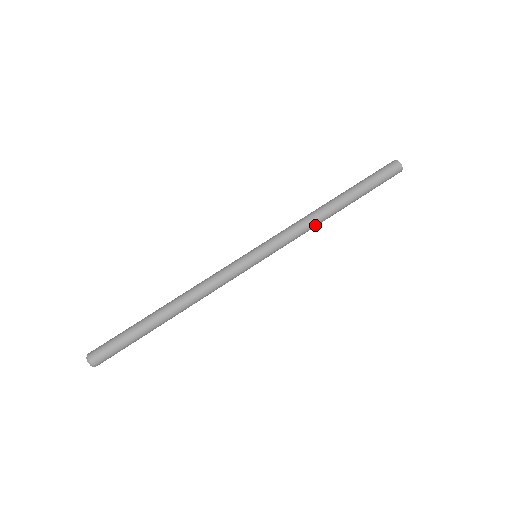
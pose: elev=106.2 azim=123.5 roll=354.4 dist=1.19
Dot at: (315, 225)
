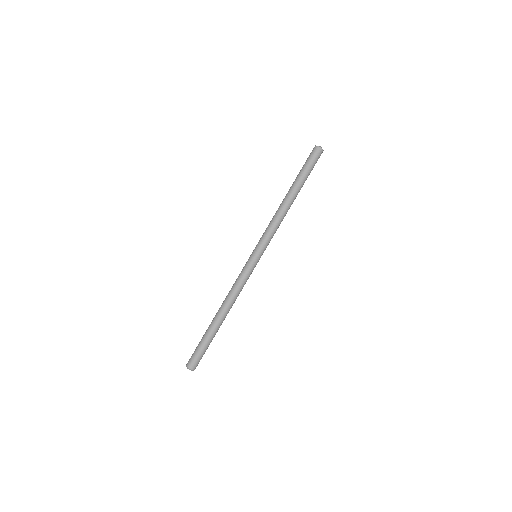
Dot at: (283, 218)
